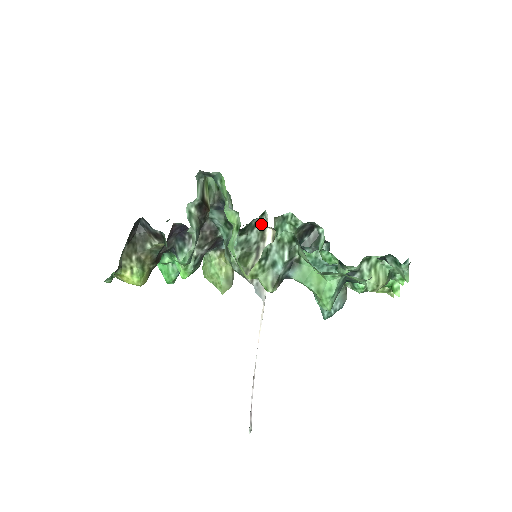
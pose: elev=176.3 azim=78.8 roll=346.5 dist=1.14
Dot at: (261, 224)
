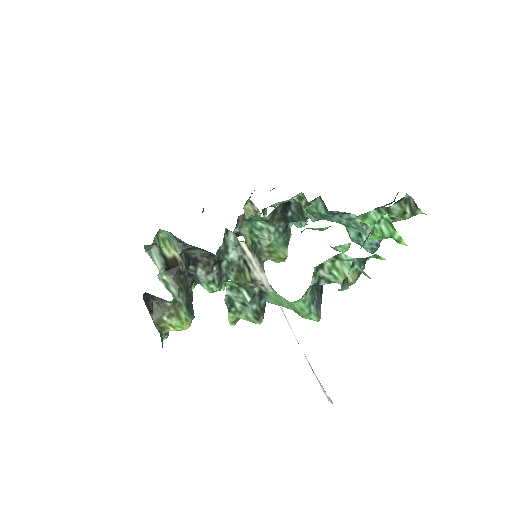
Dot at: (232, 240)
